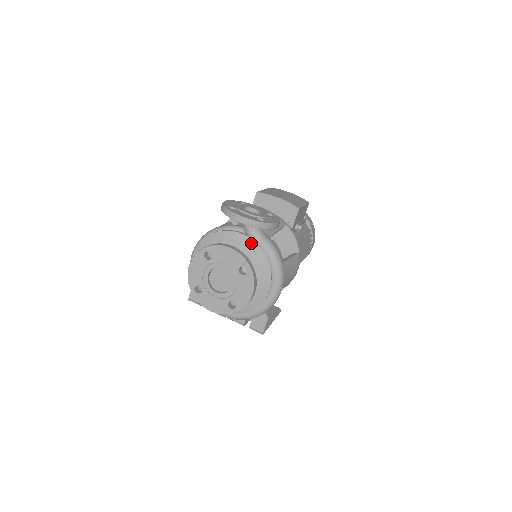
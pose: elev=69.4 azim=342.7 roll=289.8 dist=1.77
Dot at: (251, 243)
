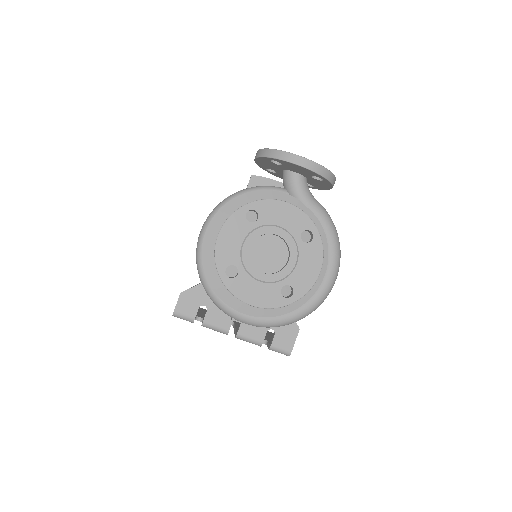
Dot at: (301, 206)
